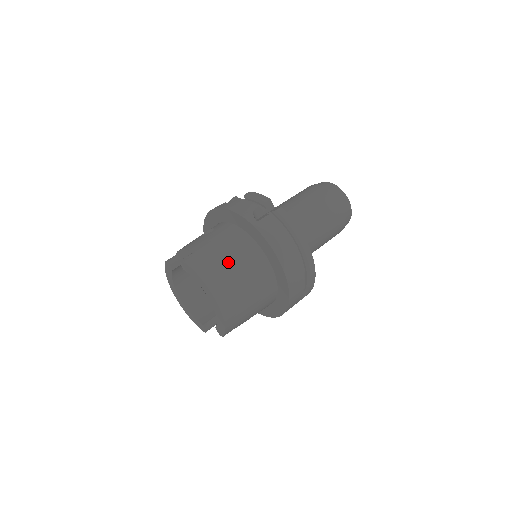
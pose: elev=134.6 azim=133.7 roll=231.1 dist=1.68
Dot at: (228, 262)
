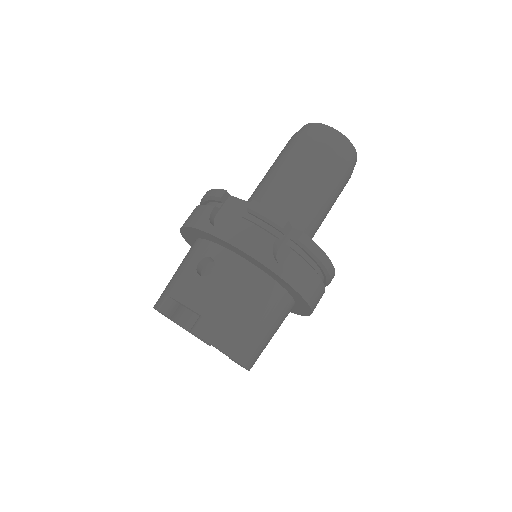
Dot at: (250, 321)
